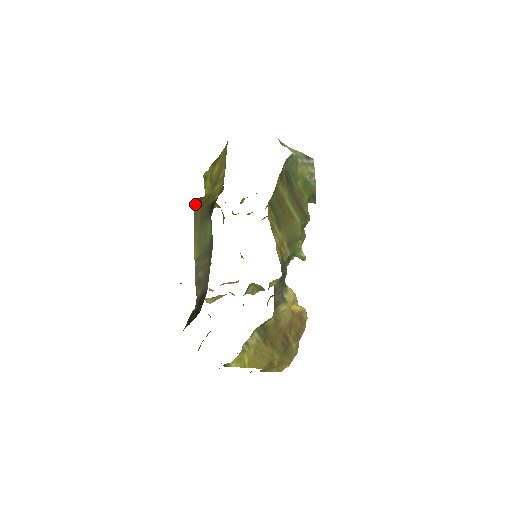
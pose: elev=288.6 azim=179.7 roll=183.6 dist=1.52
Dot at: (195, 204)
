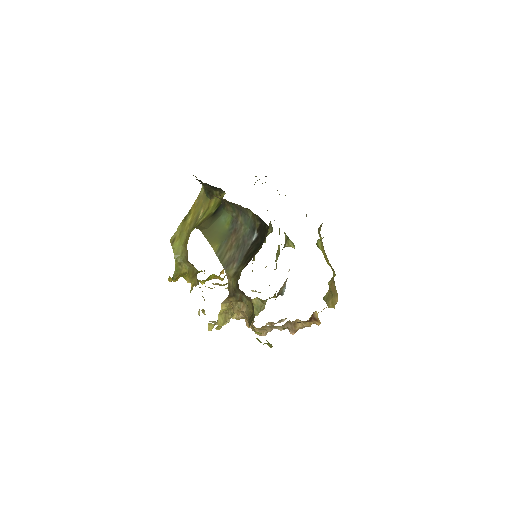
Dot at: occluded
